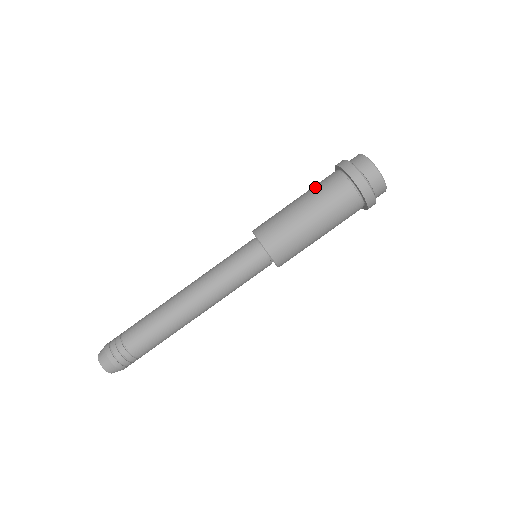
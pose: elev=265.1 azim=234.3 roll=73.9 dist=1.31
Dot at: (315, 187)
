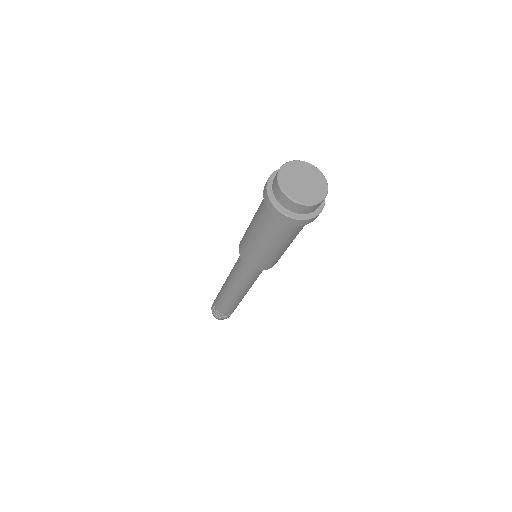
Dot at: (258, 208)
